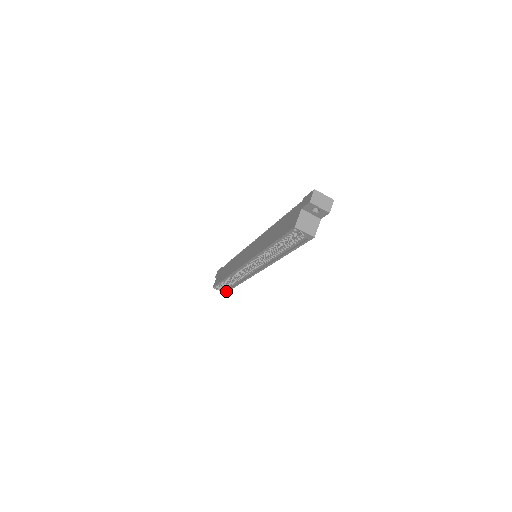
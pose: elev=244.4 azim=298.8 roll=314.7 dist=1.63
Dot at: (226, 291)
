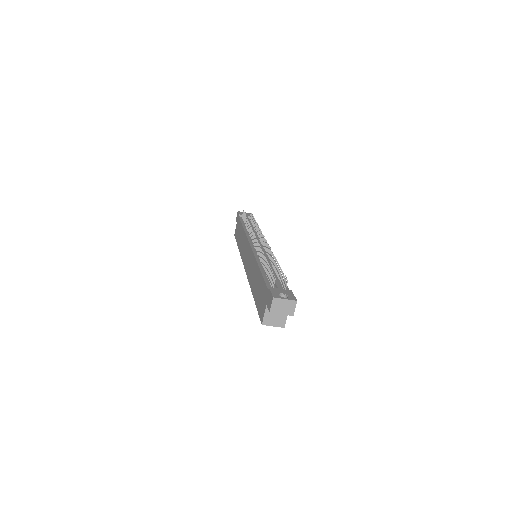
Dot at: occluded
